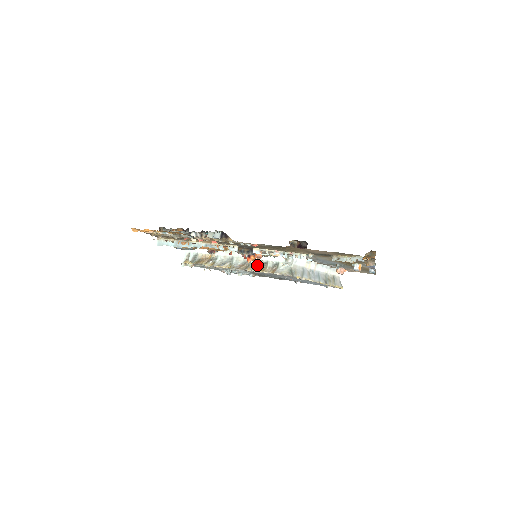
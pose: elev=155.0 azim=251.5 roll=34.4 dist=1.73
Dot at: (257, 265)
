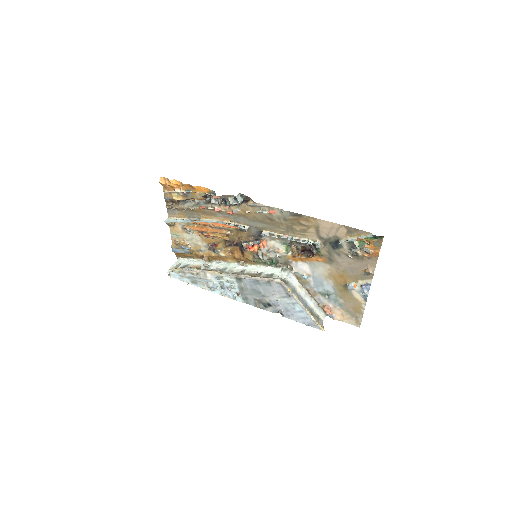
Dot at: (250, 274)
